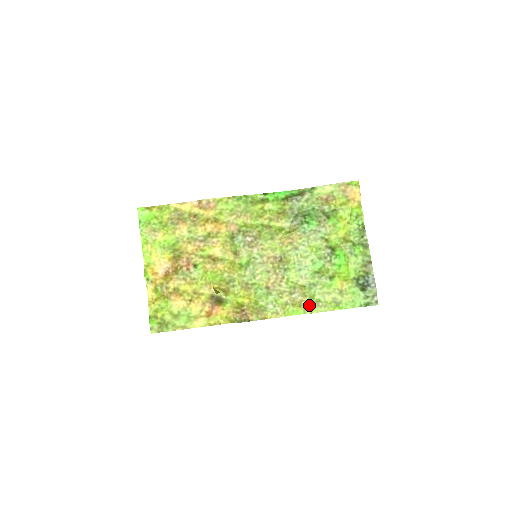
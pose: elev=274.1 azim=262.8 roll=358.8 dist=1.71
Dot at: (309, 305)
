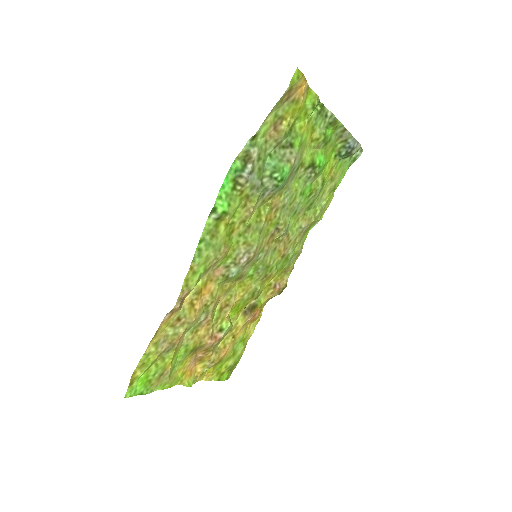
Dot at: (317, 219)
